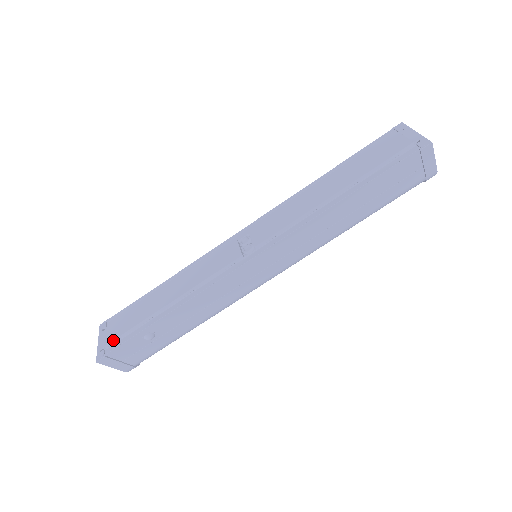
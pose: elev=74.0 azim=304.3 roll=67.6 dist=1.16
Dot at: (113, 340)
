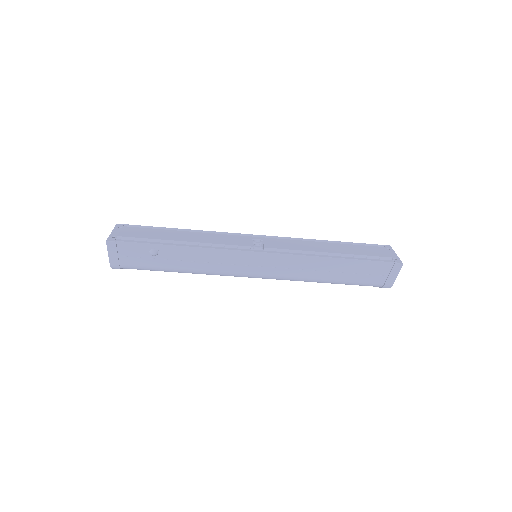
Dot at: (127, 237)
